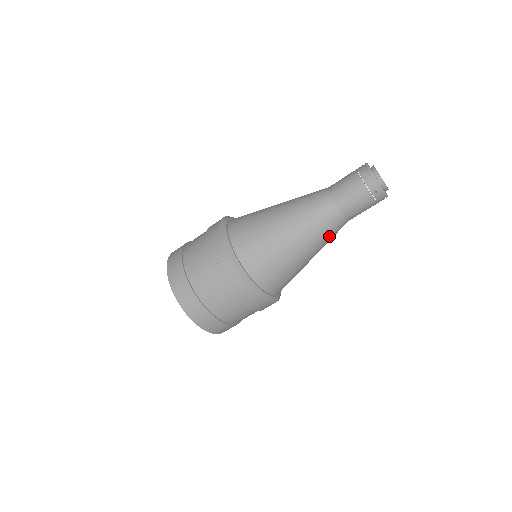
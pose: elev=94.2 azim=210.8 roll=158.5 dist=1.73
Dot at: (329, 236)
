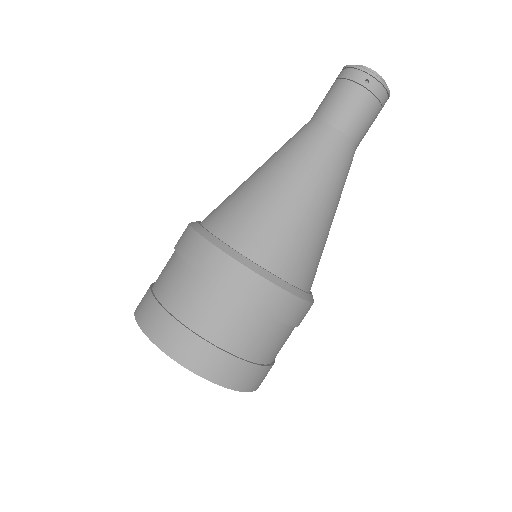
Dot at: (336, 169)
